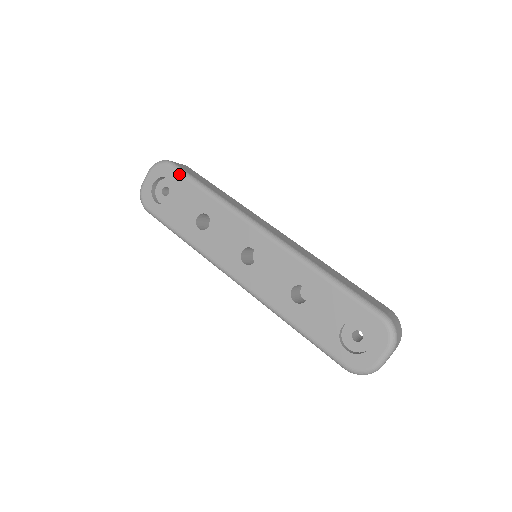
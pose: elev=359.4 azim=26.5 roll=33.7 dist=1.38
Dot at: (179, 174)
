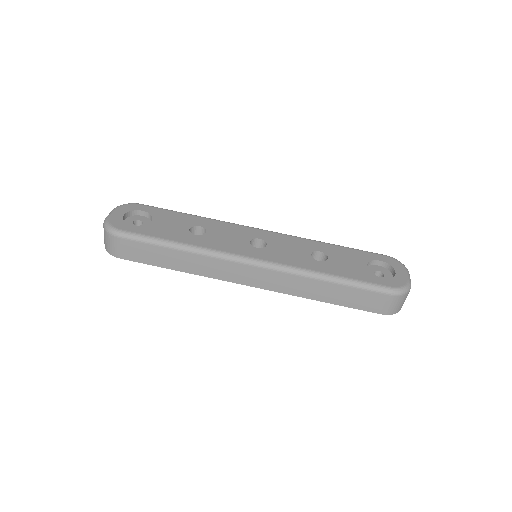
Dot at: (155, 207)
